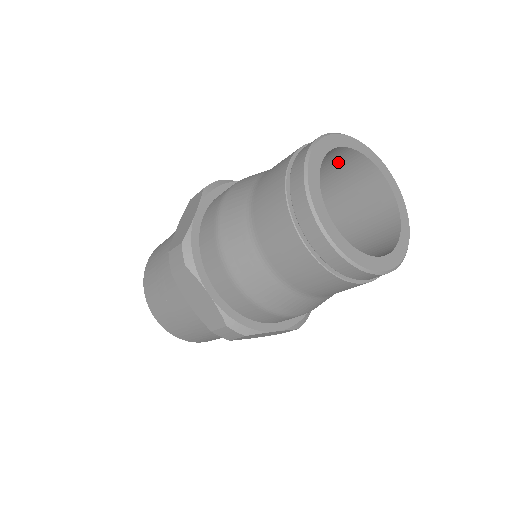
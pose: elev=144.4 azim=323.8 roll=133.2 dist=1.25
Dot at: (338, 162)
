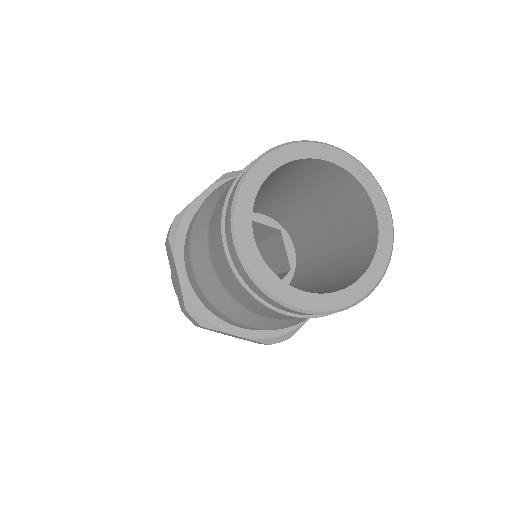
Dot at: (271, 175)
